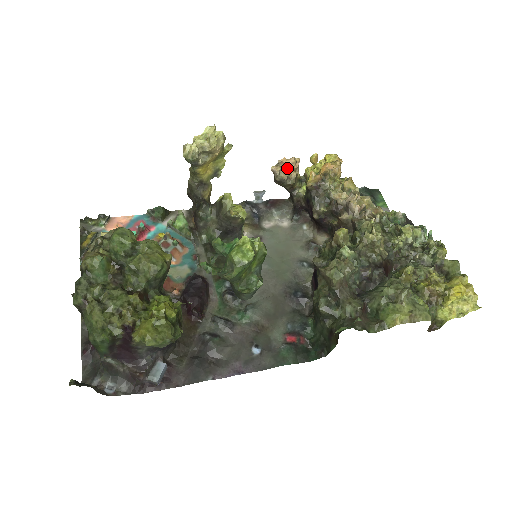
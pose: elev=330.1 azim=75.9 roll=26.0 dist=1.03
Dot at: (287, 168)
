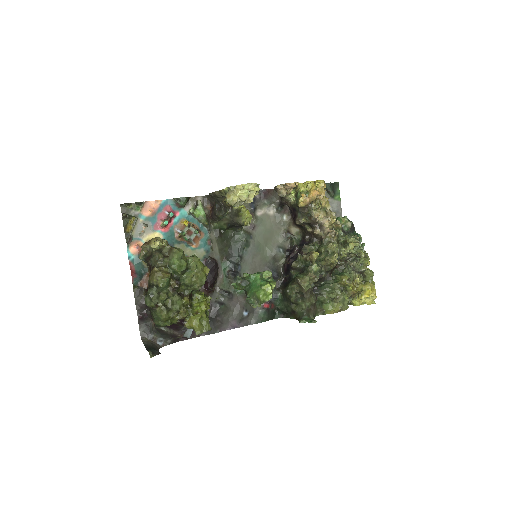
Dot at: (288, 188)
